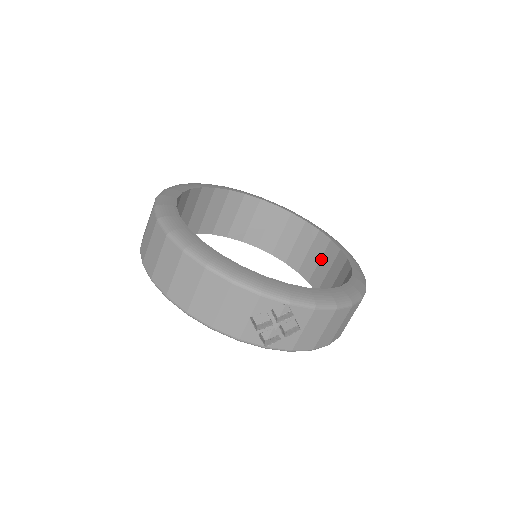
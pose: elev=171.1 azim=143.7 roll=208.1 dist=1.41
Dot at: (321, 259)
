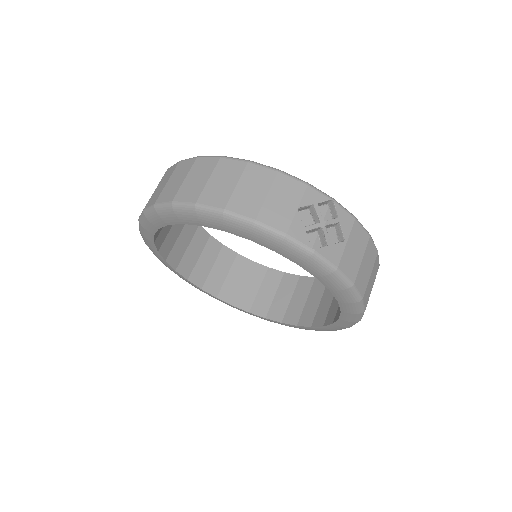
Dot at: (308, 298)
